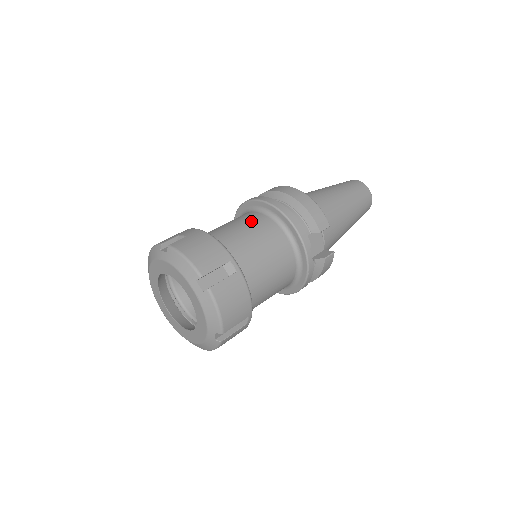
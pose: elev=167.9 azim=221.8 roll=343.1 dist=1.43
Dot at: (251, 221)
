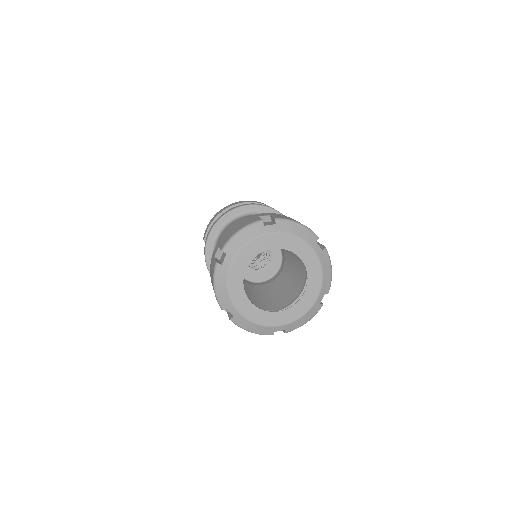
Dot at: occluded
